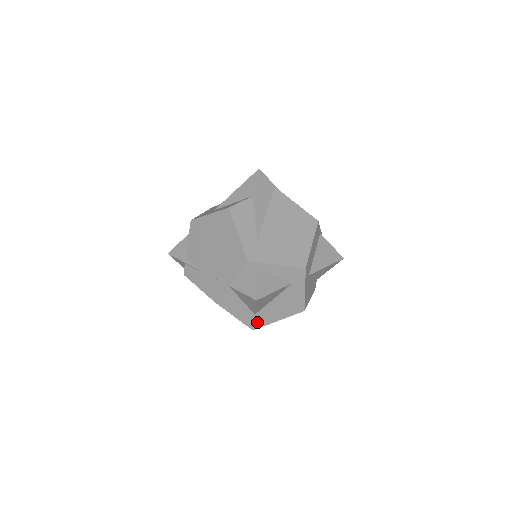
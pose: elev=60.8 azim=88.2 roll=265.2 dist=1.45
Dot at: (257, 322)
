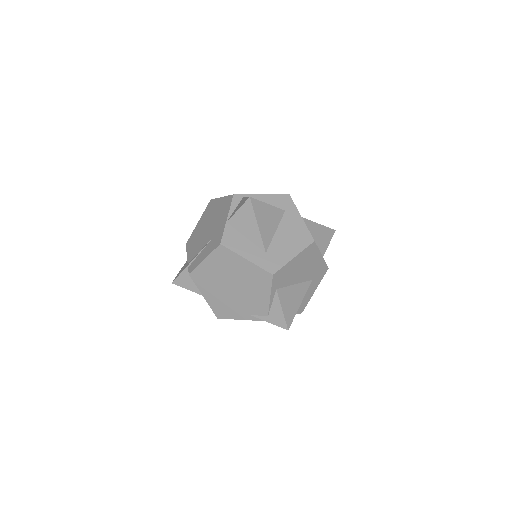
Dot at: (272, 263)
